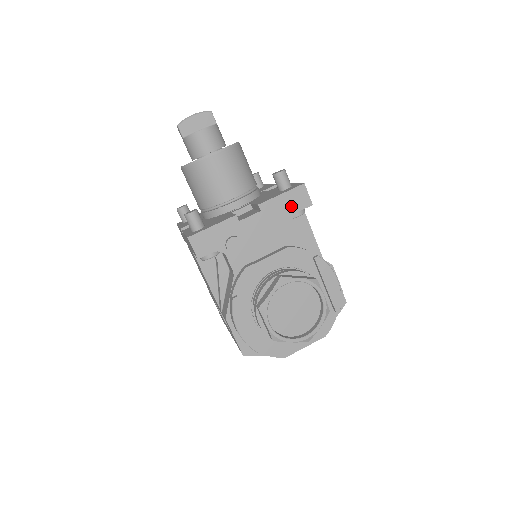
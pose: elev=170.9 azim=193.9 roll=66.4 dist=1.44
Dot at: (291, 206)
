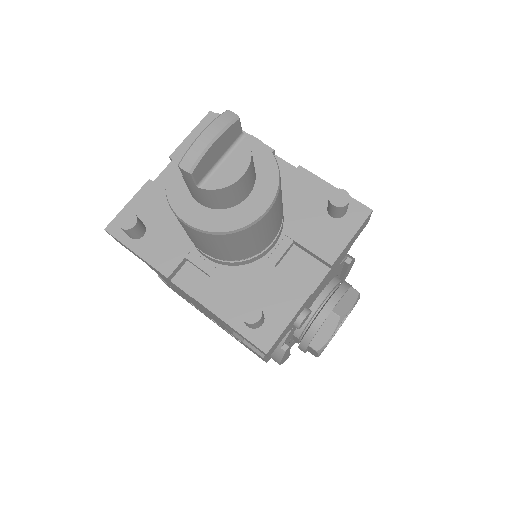
Dot at: (354, 240)
